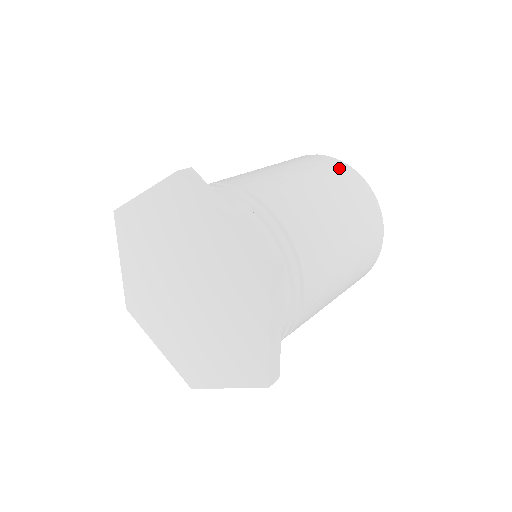
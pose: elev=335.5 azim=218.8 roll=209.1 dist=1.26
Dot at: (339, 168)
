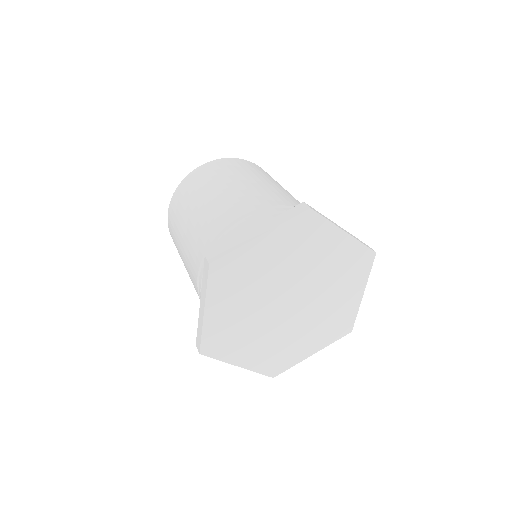
Dot at: (198, 175)
